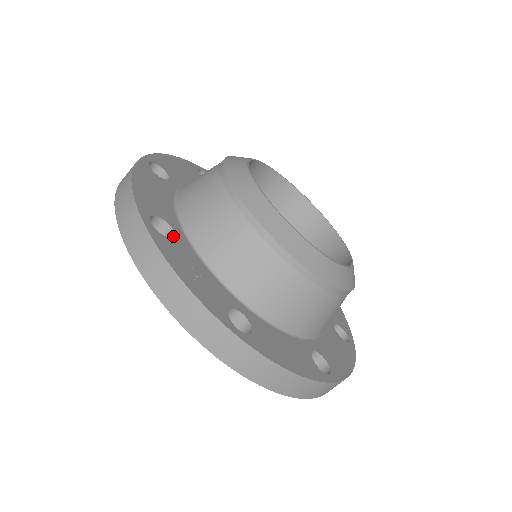
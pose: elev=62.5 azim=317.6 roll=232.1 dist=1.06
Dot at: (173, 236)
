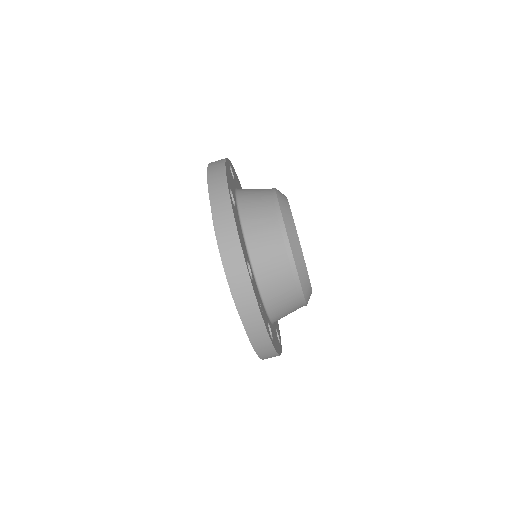
Dot at: (251, 275)
